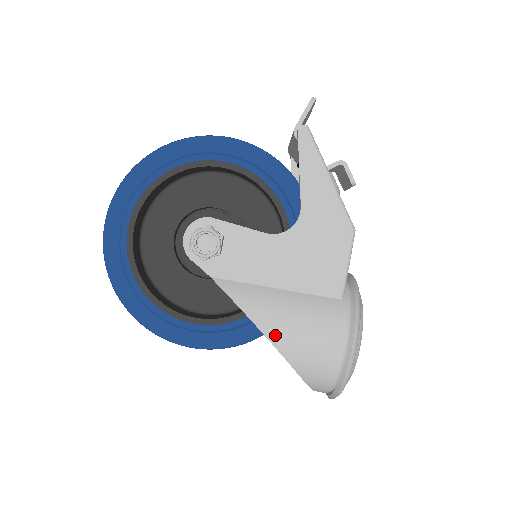
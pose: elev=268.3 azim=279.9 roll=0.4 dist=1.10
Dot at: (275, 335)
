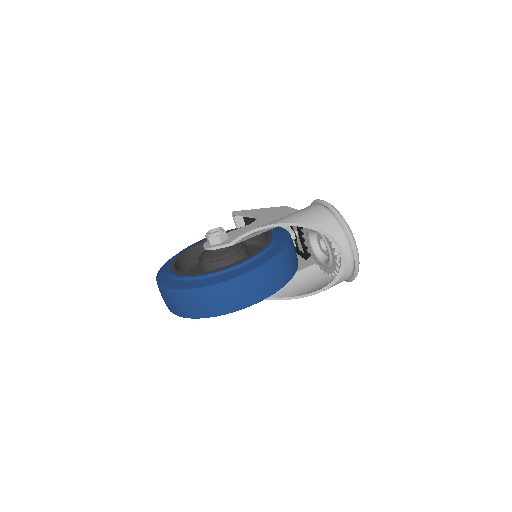
Dot at: (279, 221)
